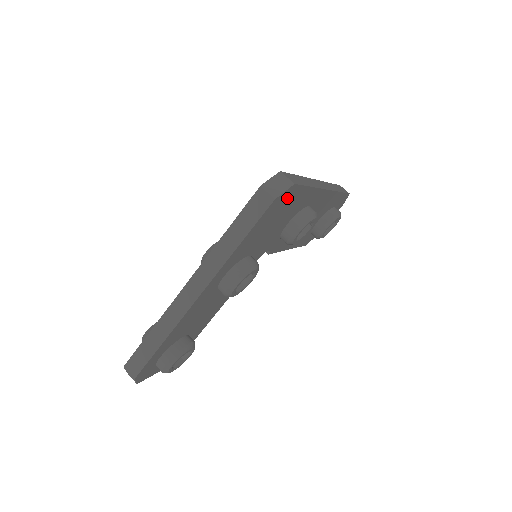
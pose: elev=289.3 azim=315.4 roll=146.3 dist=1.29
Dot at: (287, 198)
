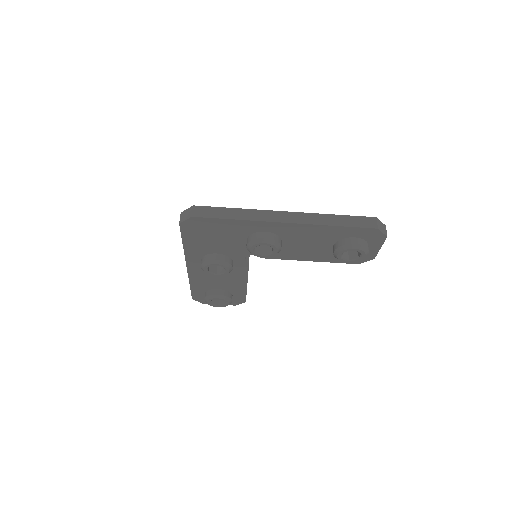
Dot at: (201, 224)
